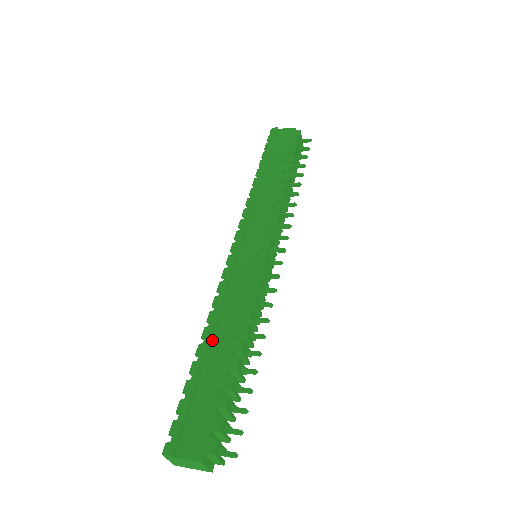
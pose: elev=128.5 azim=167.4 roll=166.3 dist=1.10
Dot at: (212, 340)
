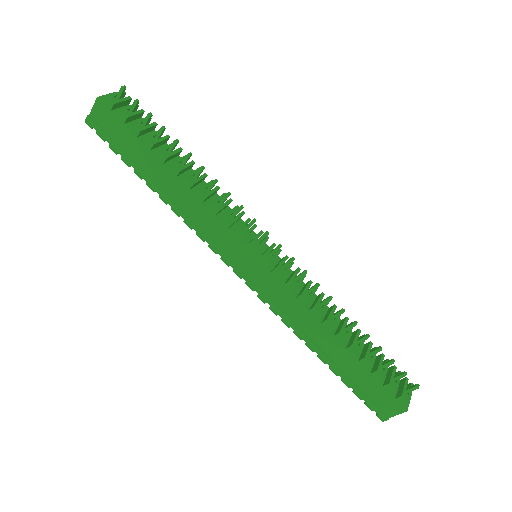
Dot at: (320, 348)
